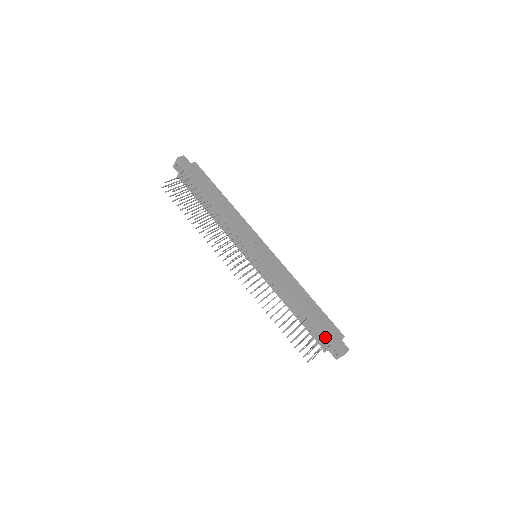
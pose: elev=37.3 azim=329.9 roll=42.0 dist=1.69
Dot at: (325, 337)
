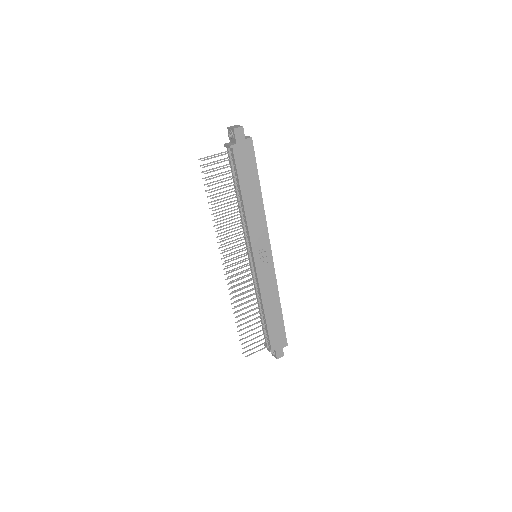
Dot at: (270, 343)
